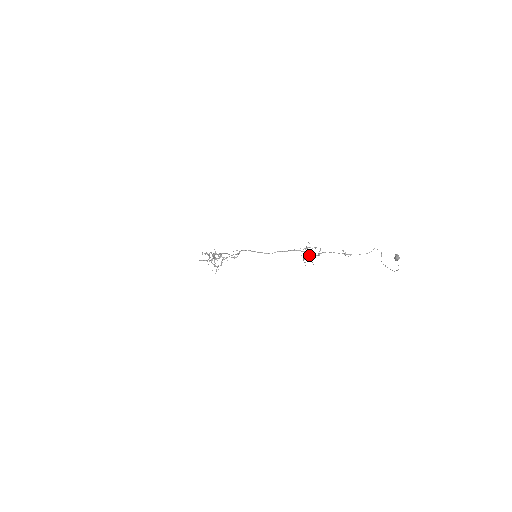
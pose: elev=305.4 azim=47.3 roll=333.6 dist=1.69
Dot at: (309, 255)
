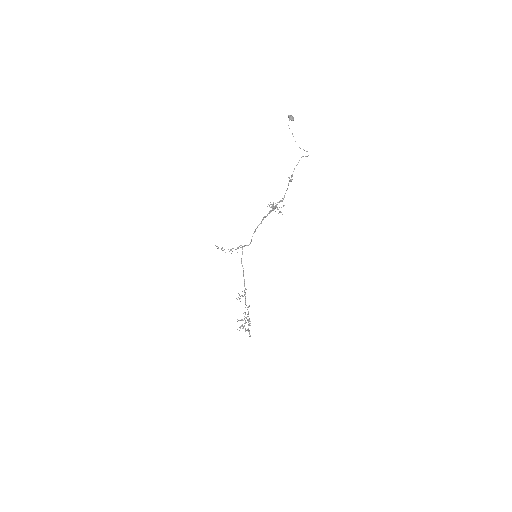
Dot at: (274, 206)
